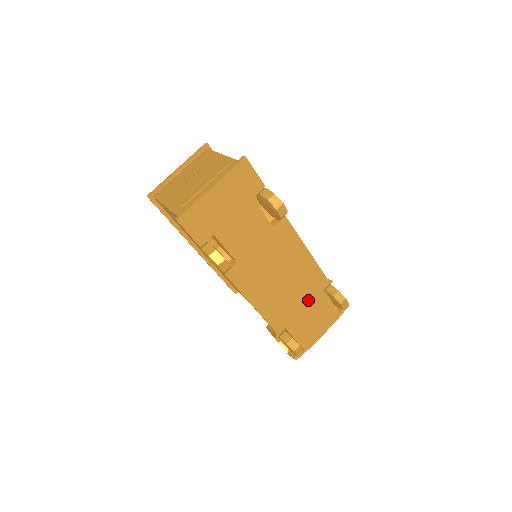
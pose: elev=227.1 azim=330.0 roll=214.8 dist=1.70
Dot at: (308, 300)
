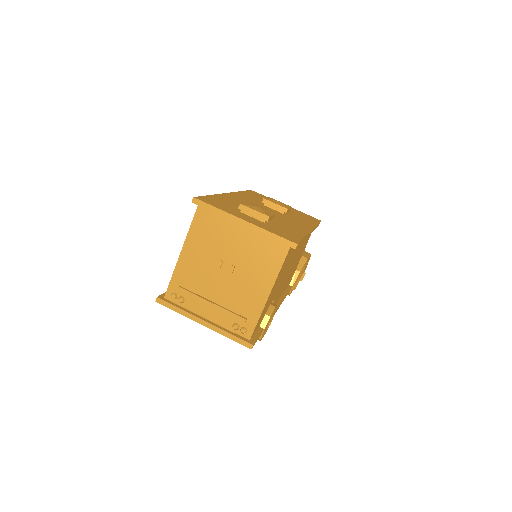
Dot at: occluded
